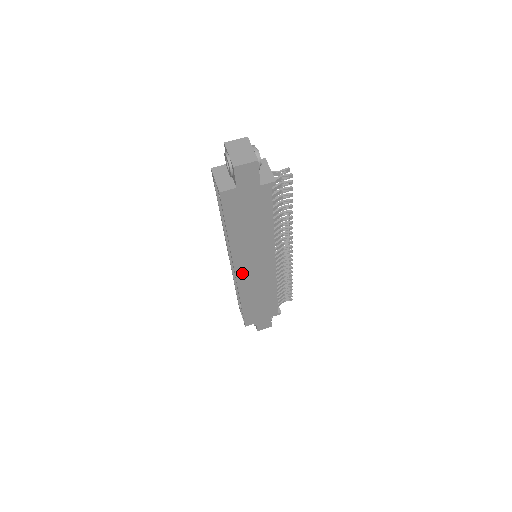
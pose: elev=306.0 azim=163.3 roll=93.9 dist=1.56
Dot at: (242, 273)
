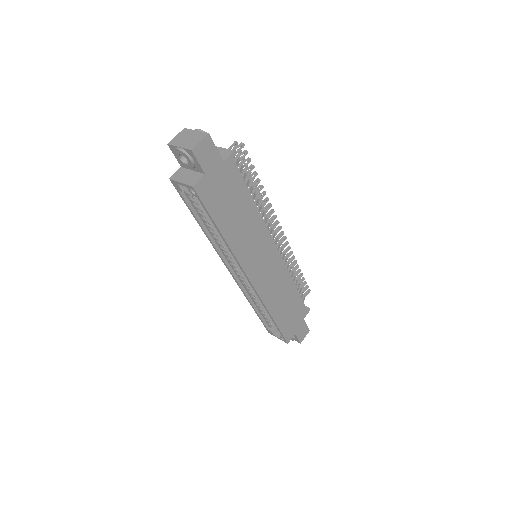
Dot at: (255, 277)
